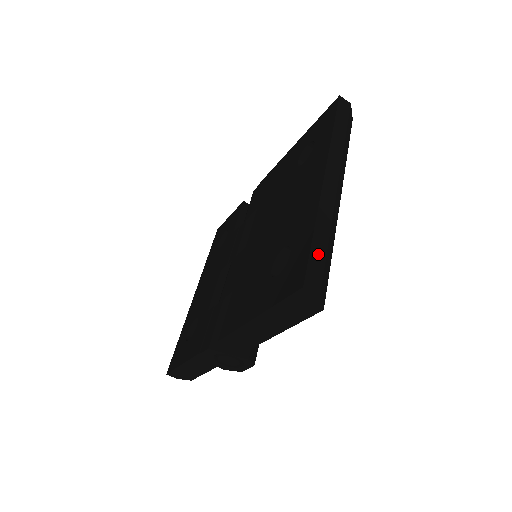
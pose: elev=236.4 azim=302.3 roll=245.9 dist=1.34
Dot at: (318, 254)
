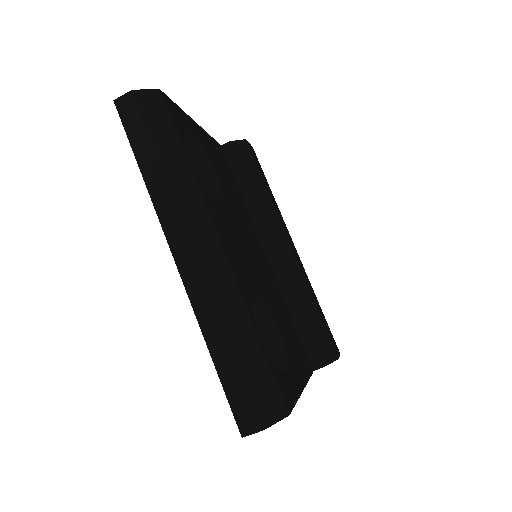
Dot at: (232, 380)
